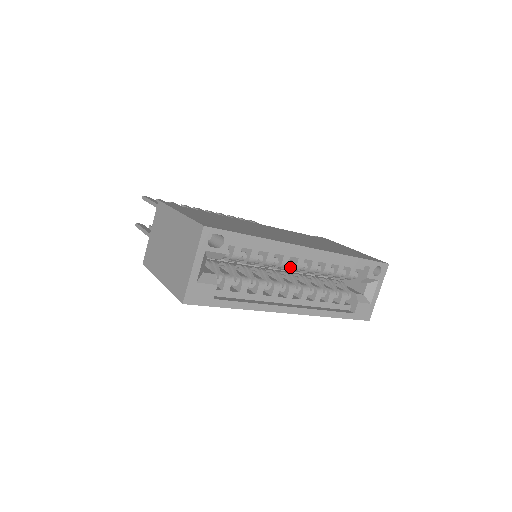
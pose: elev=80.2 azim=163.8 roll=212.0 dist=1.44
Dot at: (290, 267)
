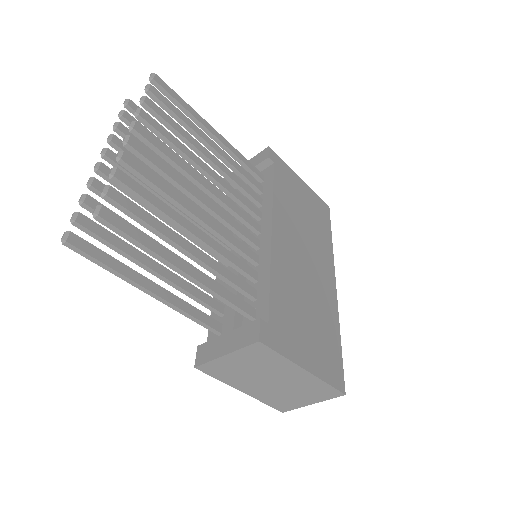
Dot at: occluded
